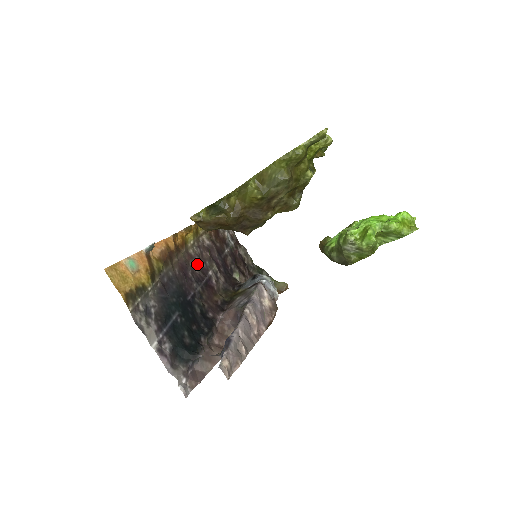
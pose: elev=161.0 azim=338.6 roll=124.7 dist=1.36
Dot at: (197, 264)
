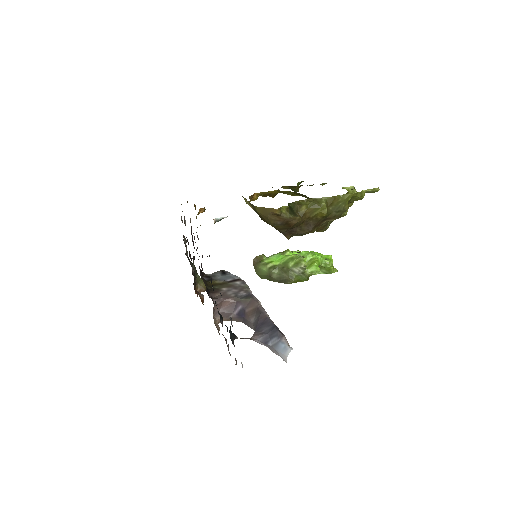
Dot at: occluded
